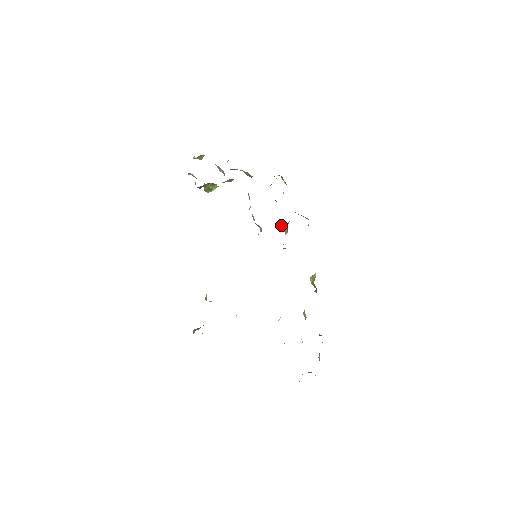
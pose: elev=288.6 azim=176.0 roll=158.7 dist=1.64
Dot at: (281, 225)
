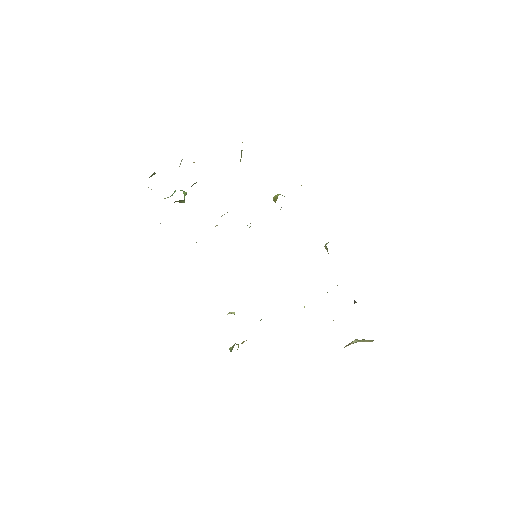
Dot at: occluded
